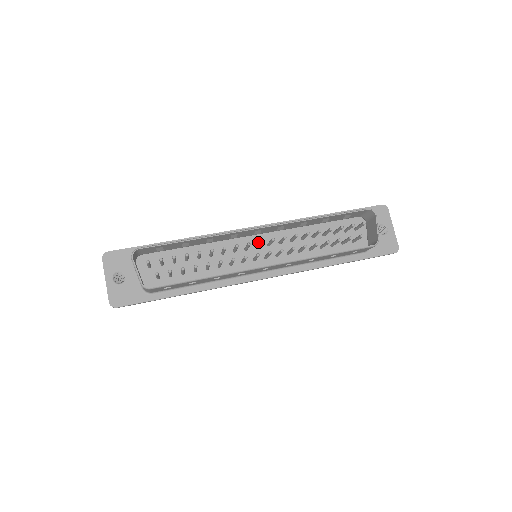
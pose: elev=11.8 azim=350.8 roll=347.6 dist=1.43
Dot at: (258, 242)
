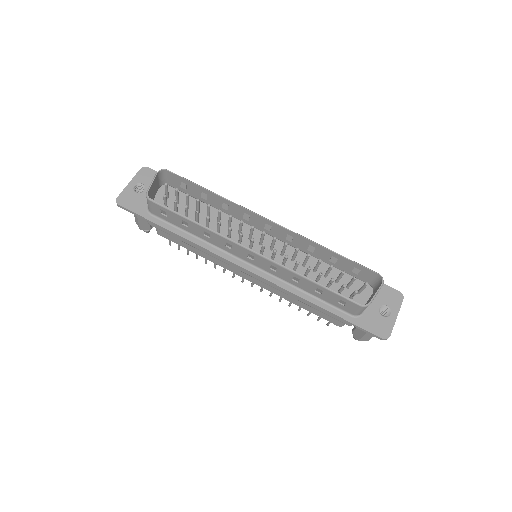
Dot at: (264, 241)
